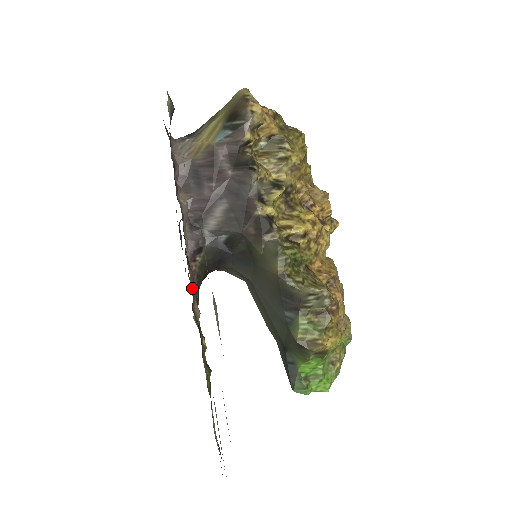
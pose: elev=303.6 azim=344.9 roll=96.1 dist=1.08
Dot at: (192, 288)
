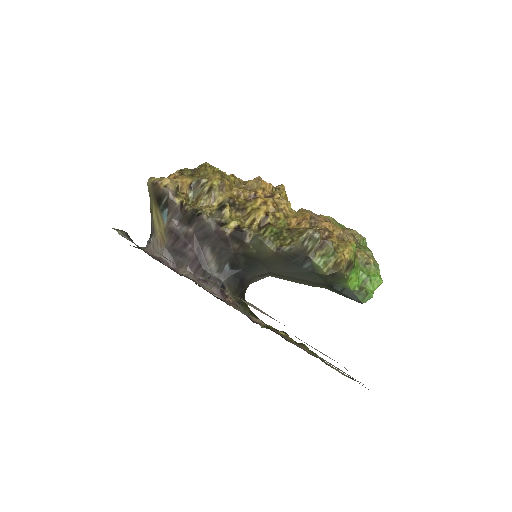
Dot at: (242, 312)
